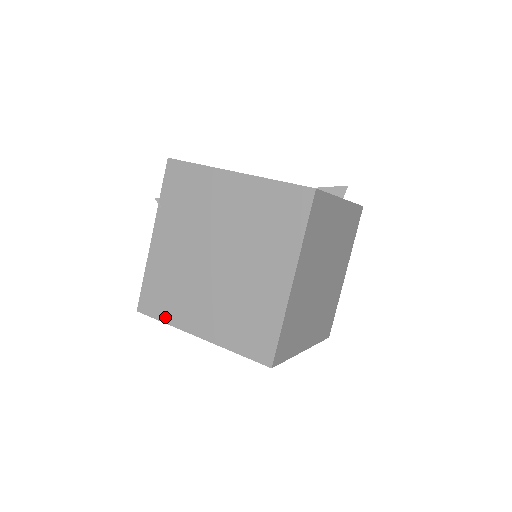
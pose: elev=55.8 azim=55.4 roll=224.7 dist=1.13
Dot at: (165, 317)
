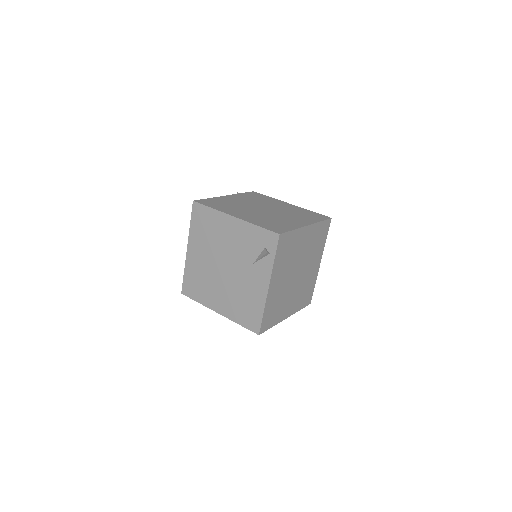
Dot at: (214, 207)
